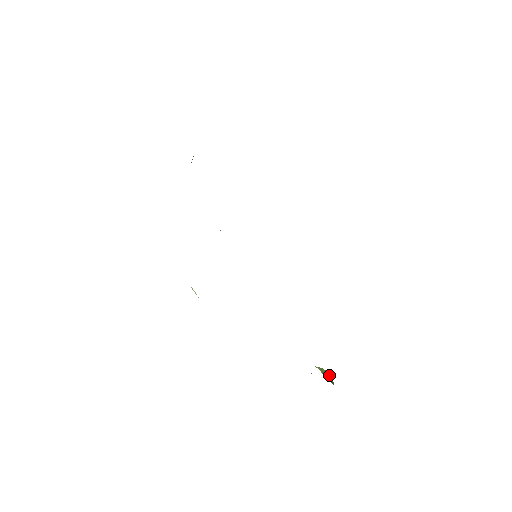
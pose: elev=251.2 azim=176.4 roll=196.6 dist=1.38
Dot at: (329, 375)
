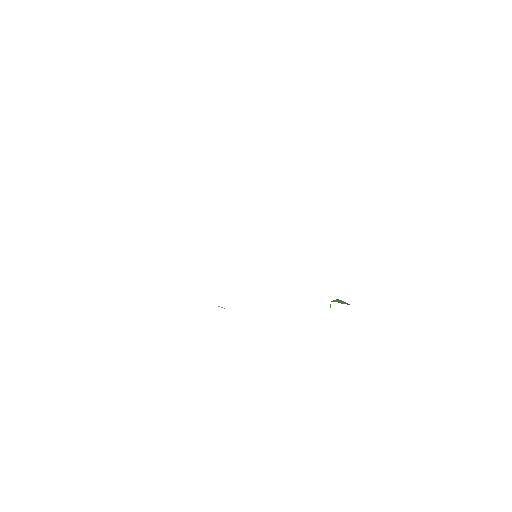
Dot at: (342, 301)
